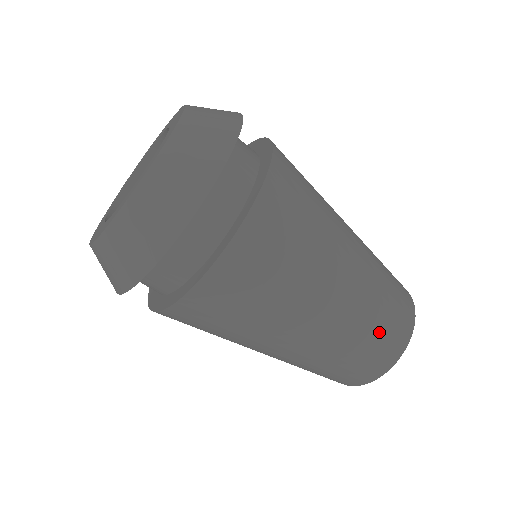
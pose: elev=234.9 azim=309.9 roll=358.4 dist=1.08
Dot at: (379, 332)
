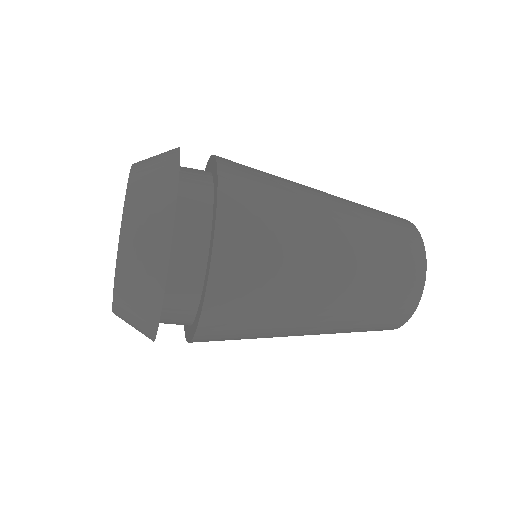
Dot at: occluded
